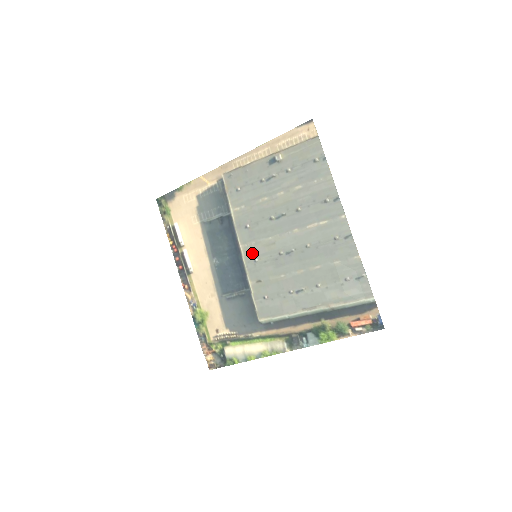
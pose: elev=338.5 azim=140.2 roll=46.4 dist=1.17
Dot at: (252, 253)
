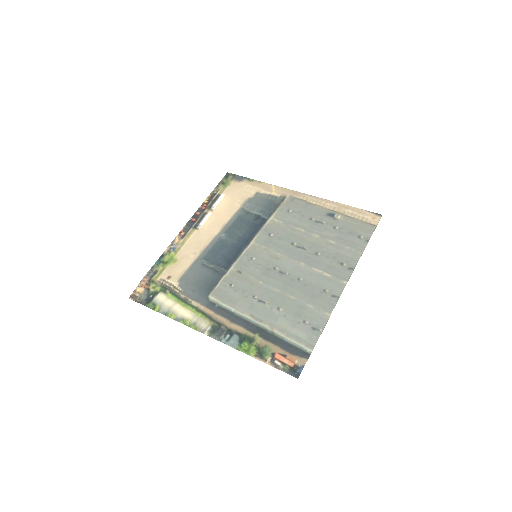
Dot at: (255, 252)
